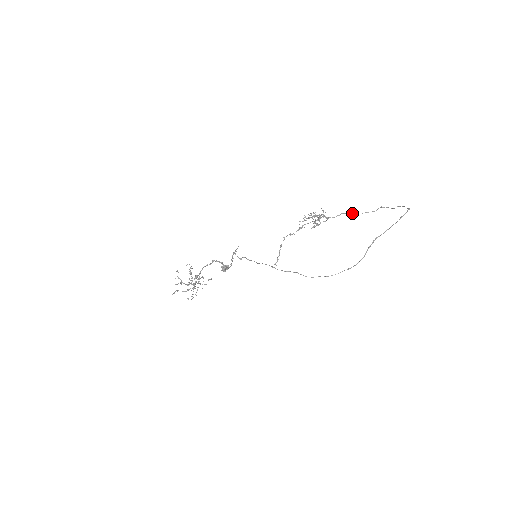
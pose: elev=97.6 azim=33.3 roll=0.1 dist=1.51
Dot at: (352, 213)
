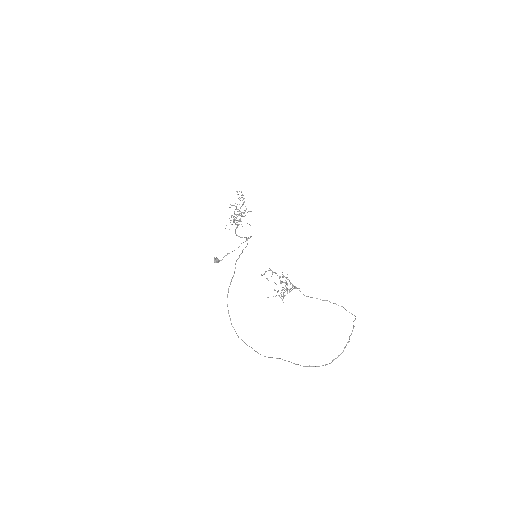
Dot at: (329, 301)
